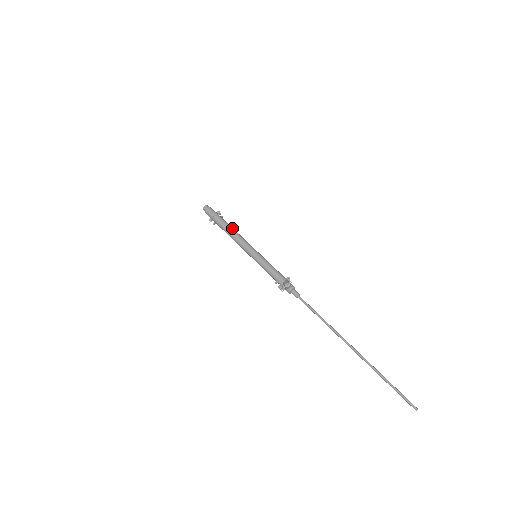
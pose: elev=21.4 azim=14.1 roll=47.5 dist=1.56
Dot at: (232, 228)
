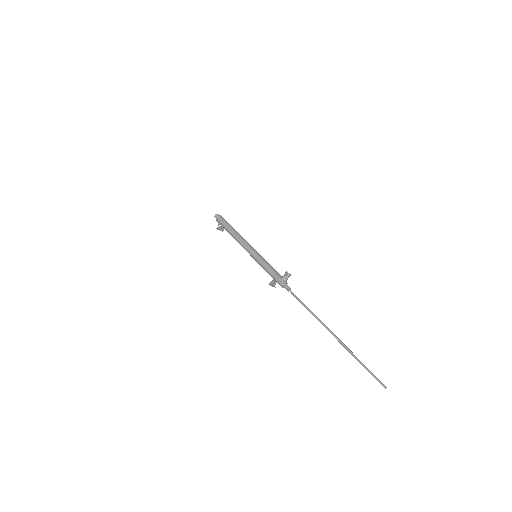
Dot at: occluded
